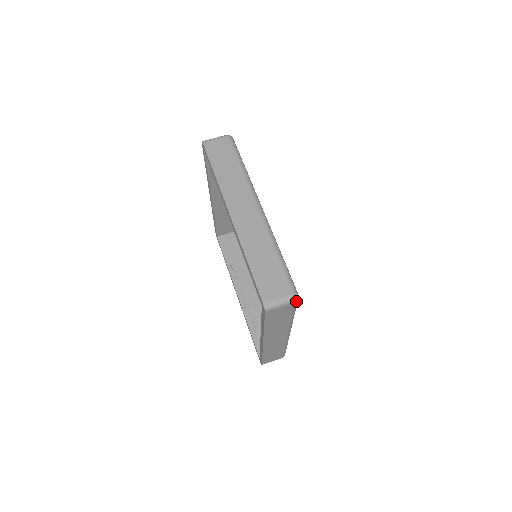
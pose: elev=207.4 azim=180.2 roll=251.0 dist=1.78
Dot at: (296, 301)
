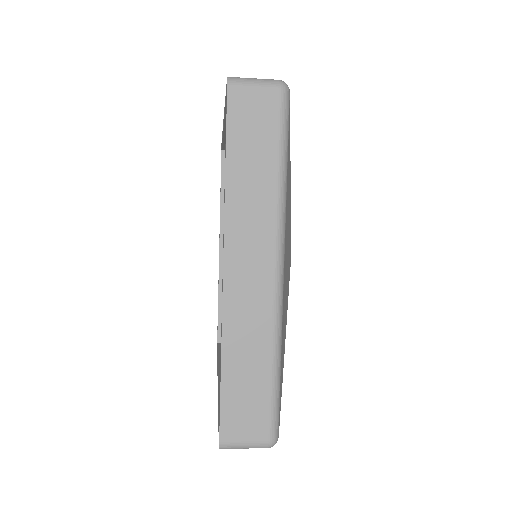
Dot at: (271, 445)
